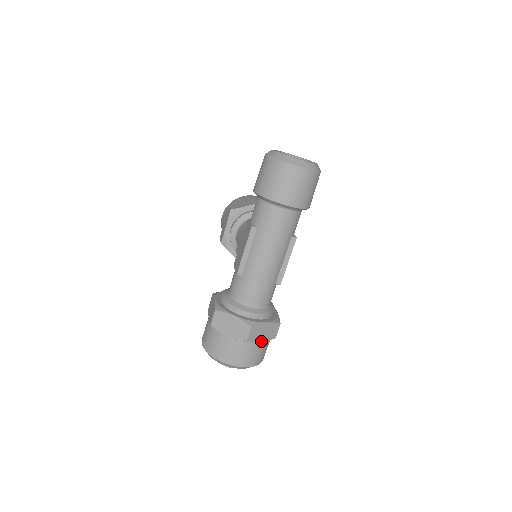
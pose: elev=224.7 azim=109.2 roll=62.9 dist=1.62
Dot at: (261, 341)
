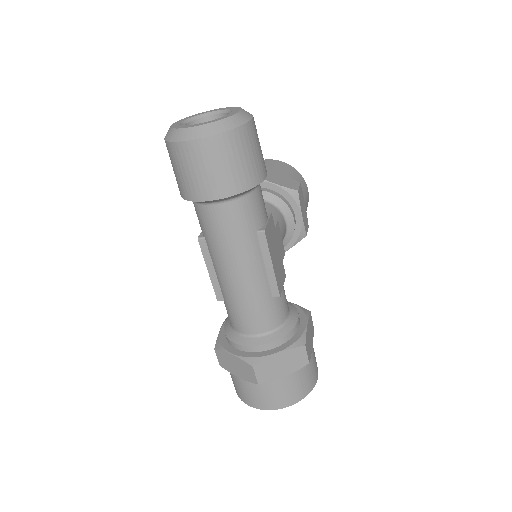
Dot at: (285, 375)
